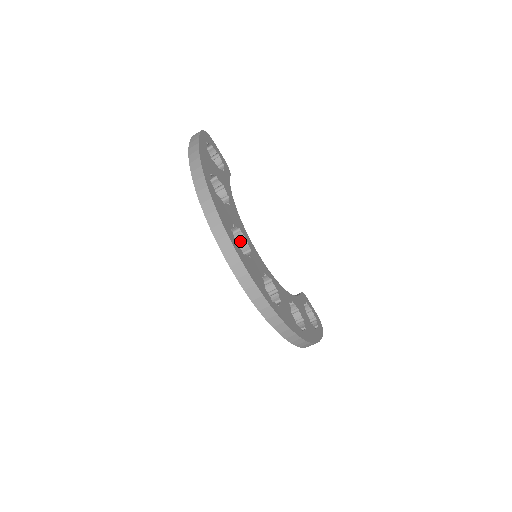
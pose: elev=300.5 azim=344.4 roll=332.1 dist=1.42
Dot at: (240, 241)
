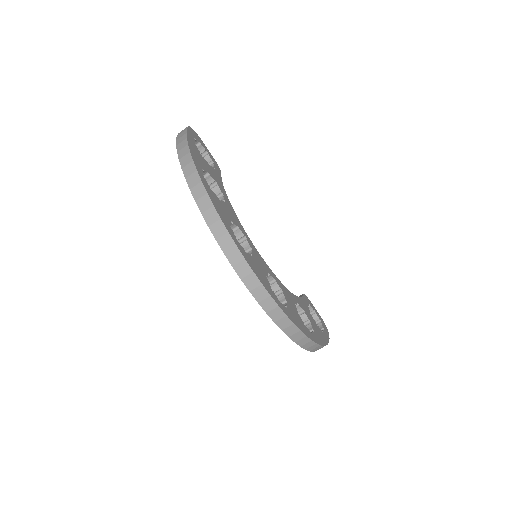
Dot at: (239, 240)
